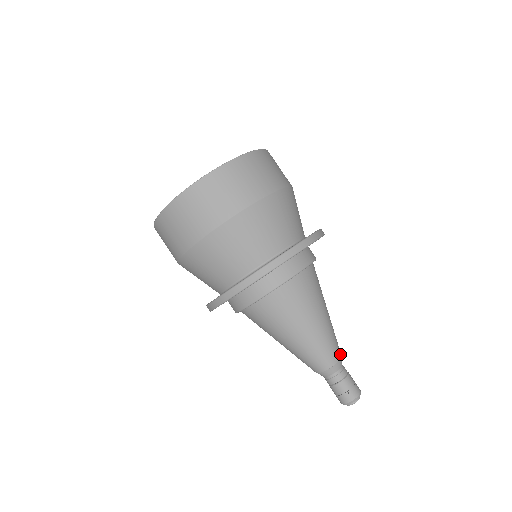
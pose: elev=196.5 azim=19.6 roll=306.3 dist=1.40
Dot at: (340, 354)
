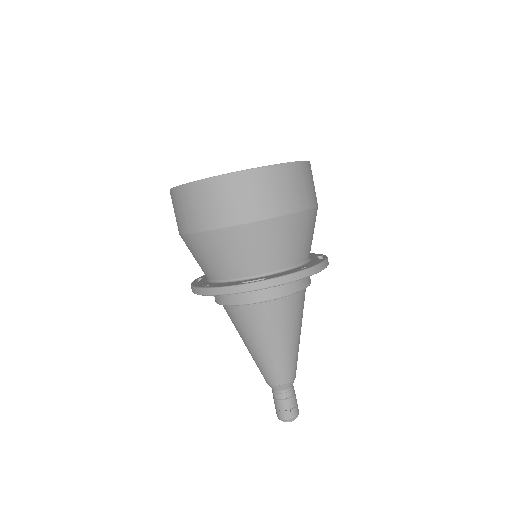
Dot at: occluded
